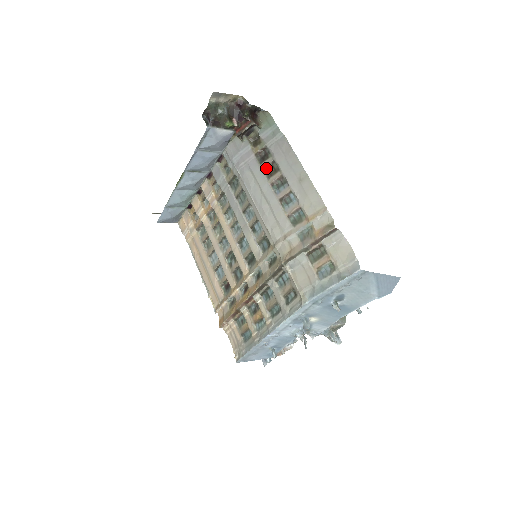
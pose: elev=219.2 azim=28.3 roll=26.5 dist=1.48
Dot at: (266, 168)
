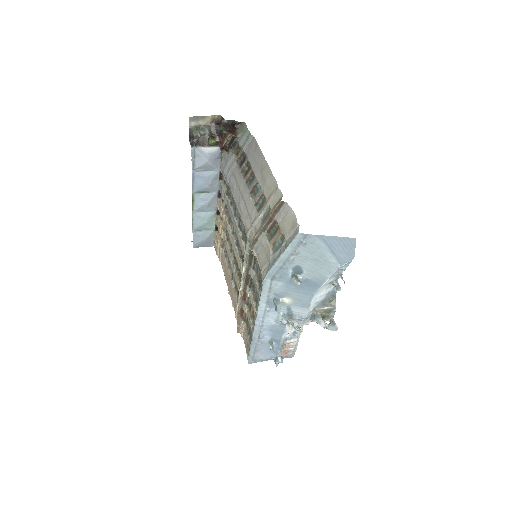
Dot at: (243, 170)
